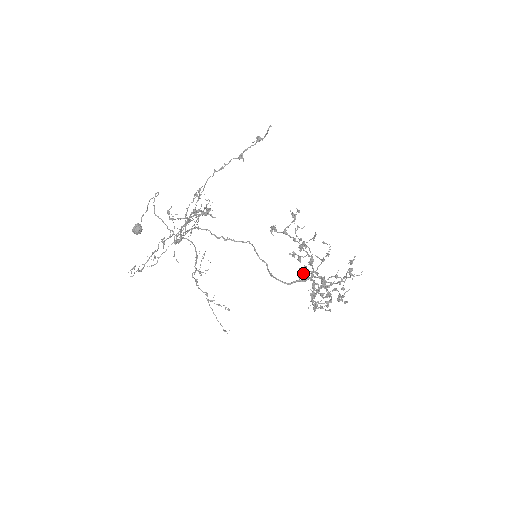
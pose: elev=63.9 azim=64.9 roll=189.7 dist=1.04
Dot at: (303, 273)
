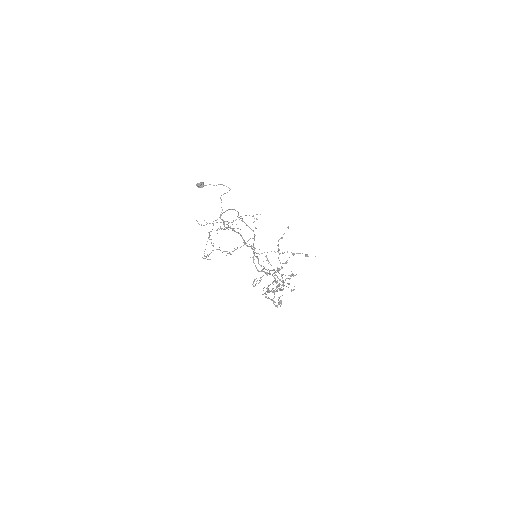
Dot at: (267, 260)
